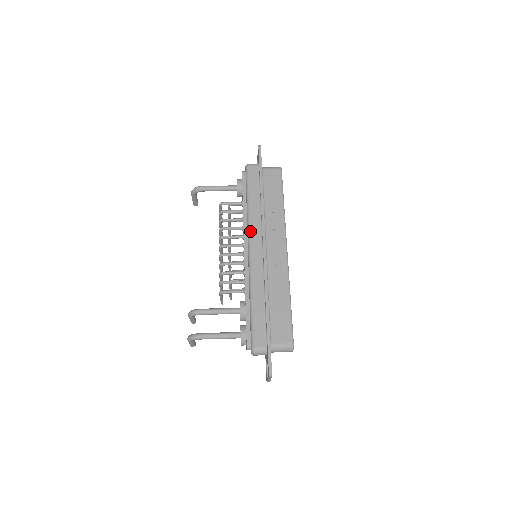
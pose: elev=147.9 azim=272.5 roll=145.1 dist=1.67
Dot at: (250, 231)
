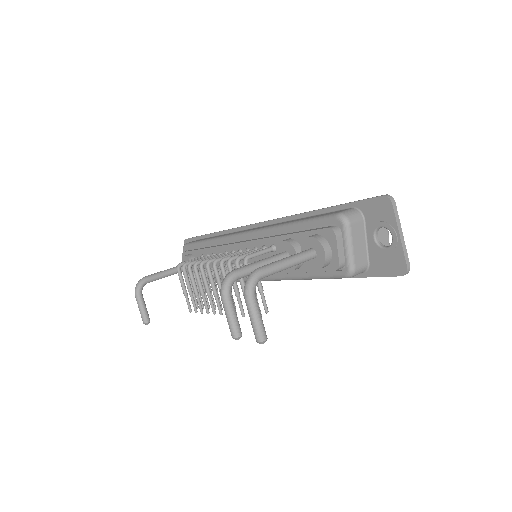
Dot at: (229, 234)
